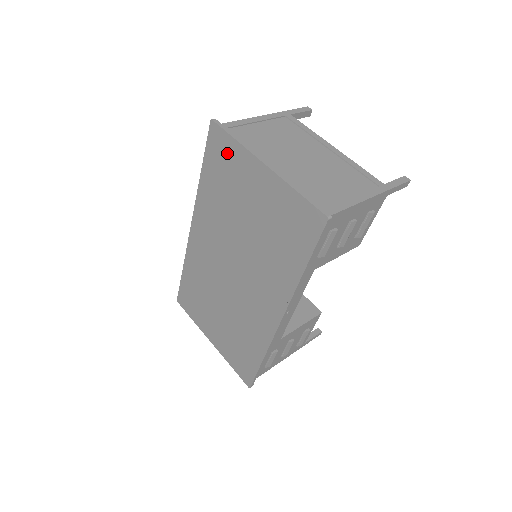
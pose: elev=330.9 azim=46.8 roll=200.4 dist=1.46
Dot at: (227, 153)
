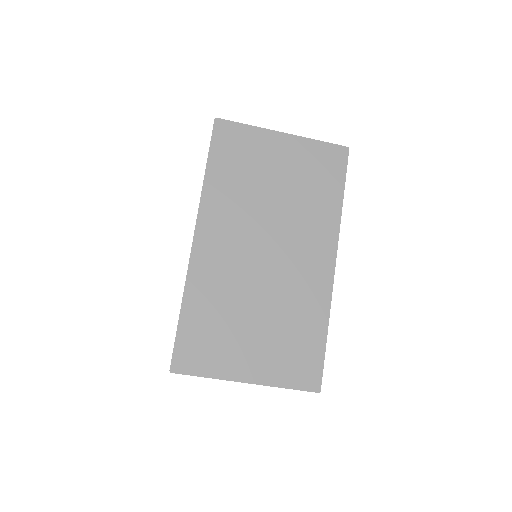
Dot at: (240, 139)
